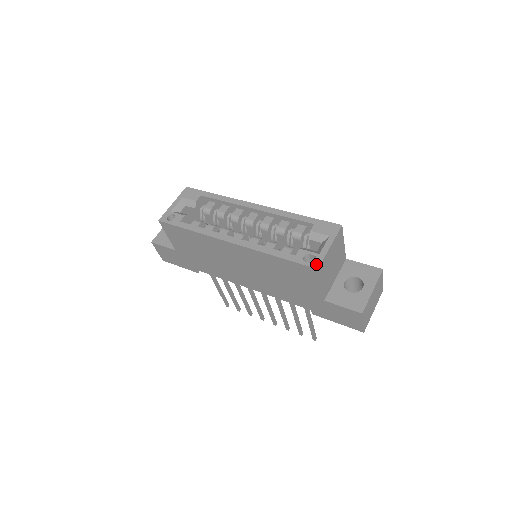
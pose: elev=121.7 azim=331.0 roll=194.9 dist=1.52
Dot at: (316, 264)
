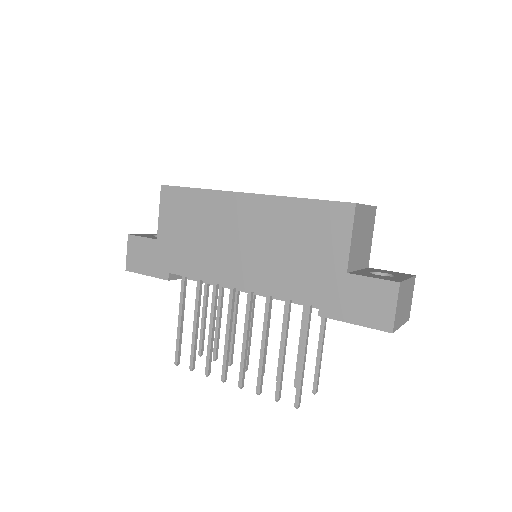
Dot at: occluded
